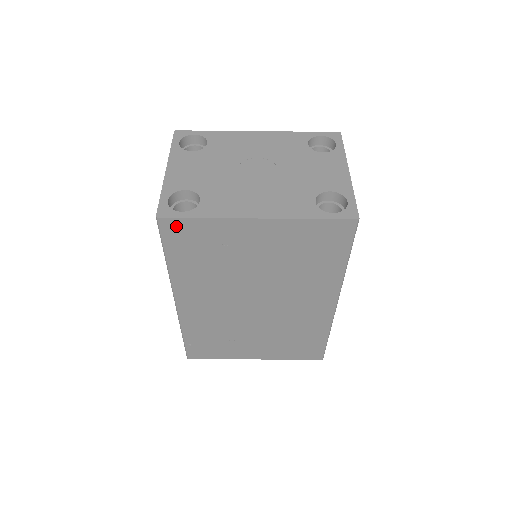
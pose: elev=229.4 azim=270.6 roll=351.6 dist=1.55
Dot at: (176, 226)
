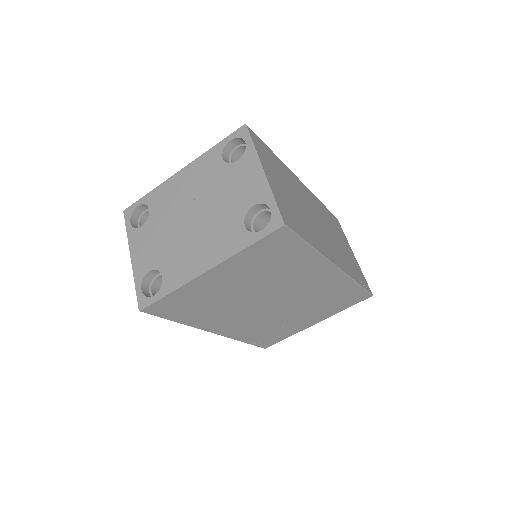
Dot at: (158, 307)
